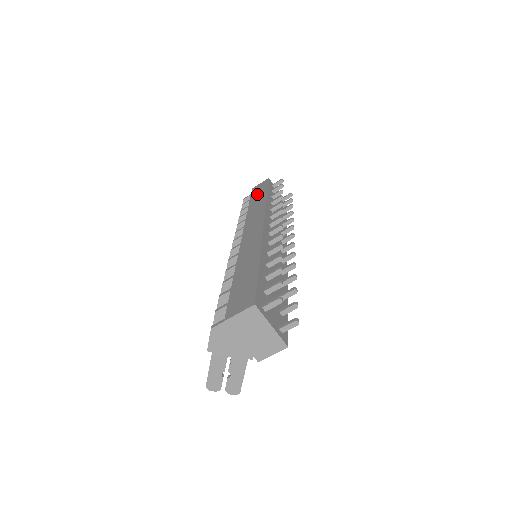
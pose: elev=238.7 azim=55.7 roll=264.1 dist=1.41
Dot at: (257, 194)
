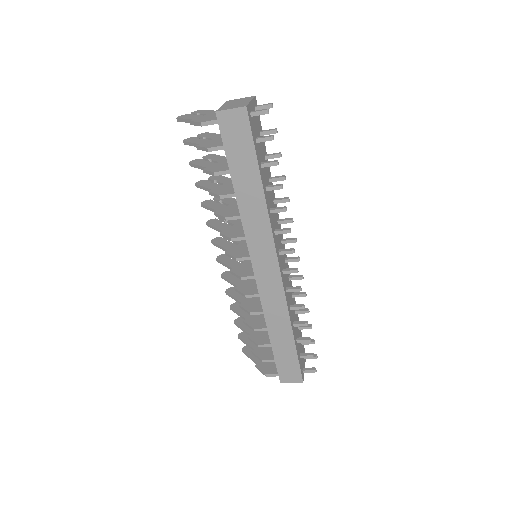
Dot at: (240, 161)
